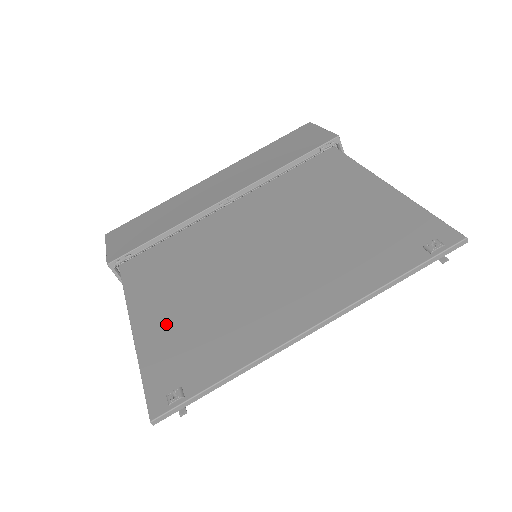
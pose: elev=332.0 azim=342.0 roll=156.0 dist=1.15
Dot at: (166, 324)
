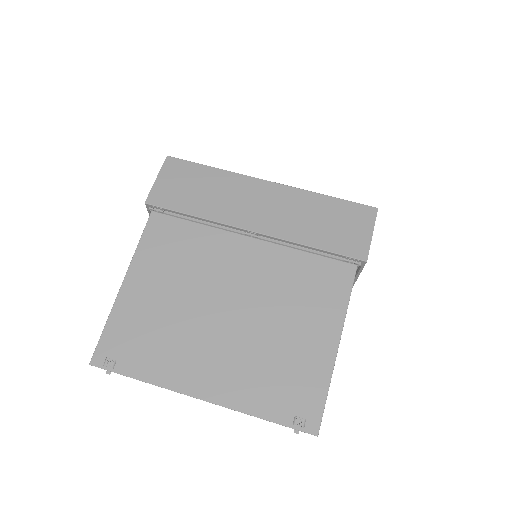
Dot at: (141, 303)
